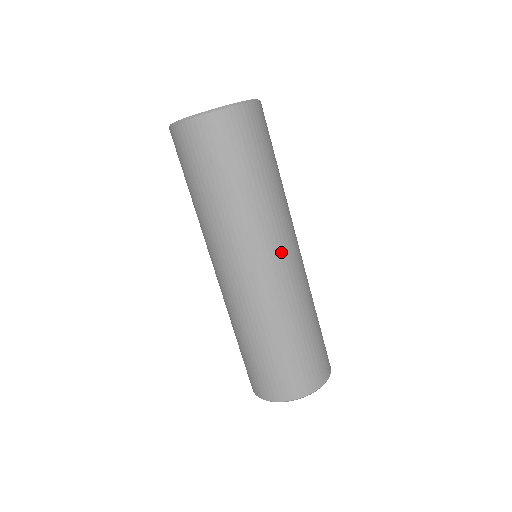
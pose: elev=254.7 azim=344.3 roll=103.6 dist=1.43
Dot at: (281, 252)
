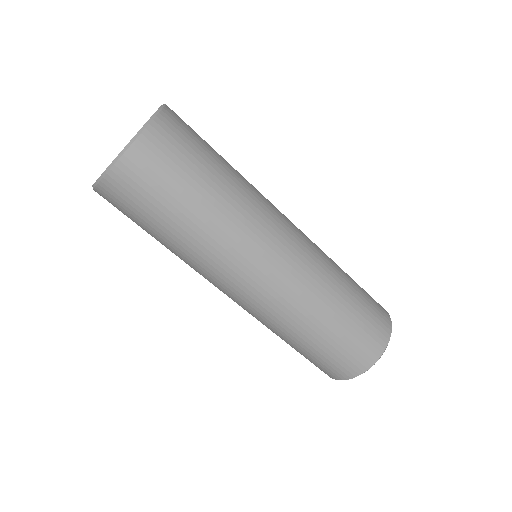
Dot at: (283, 235)
